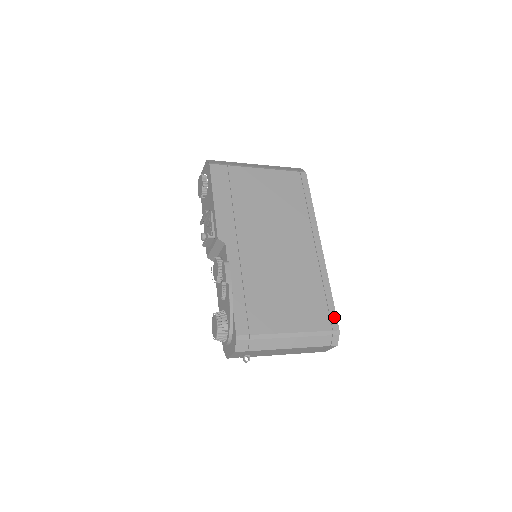
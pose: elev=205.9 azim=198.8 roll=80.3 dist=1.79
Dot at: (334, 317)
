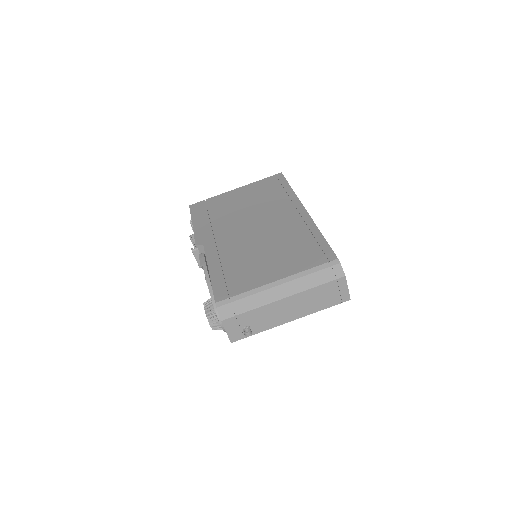
Dot at: (329, 251)
